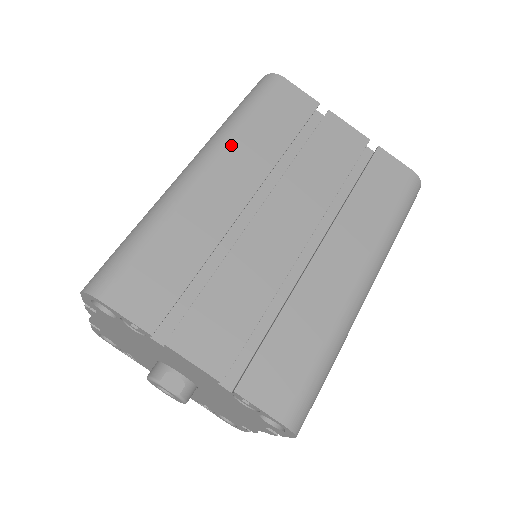
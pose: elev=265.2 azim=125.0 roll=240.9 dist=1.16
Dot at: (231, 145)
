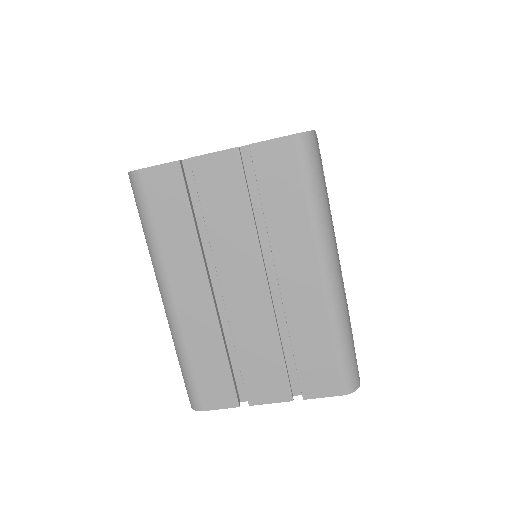
Dot at: (165, 265)
